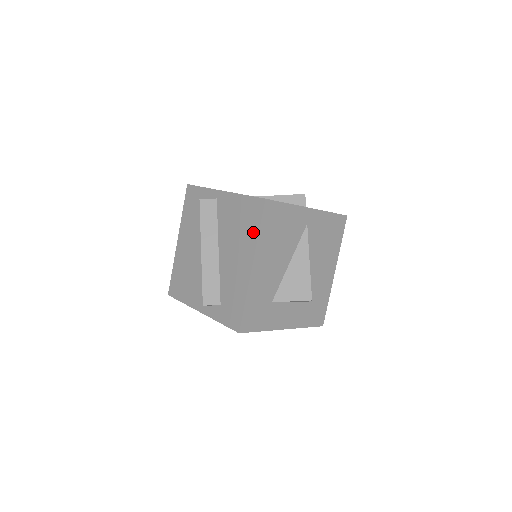
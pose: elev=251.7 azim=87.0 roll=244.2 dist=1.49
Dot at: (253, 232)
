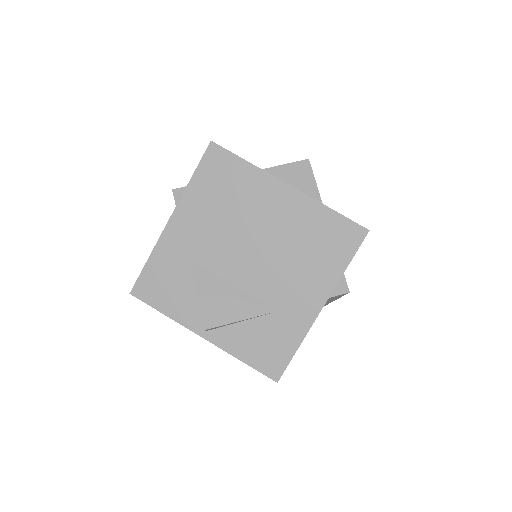
Dot at: occluded
